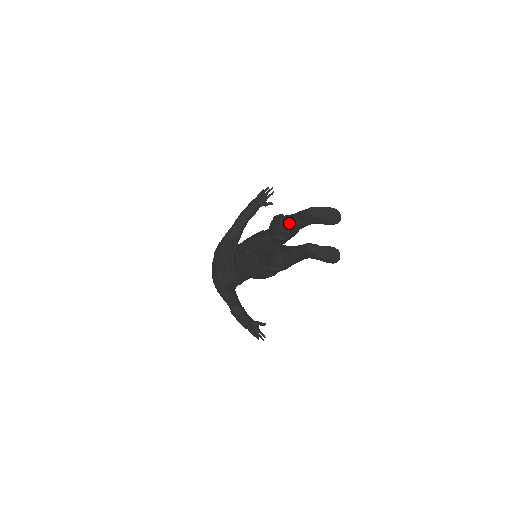
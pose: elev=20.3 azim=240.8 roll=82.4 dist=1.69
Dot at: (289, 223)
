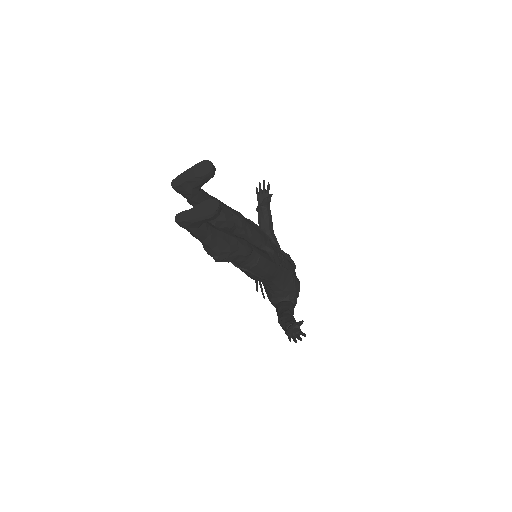
Dot at: occluded
